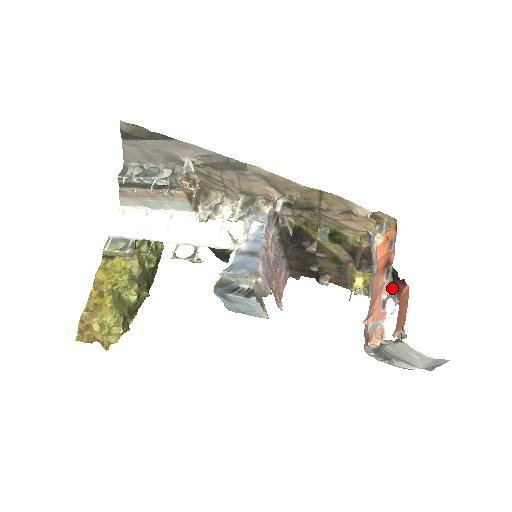
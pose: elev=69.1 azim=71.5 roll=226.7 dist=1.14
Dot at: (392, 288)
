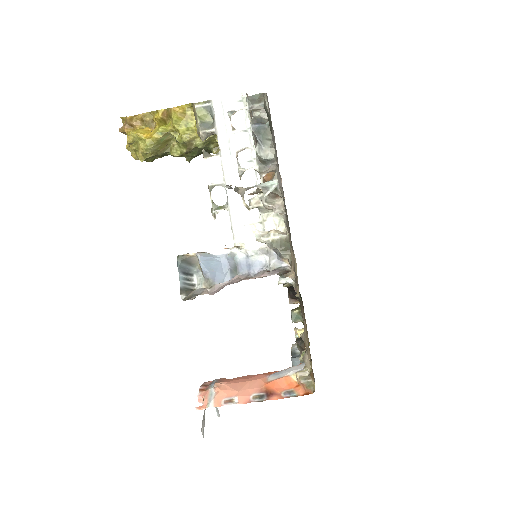
Dot at: occluded
